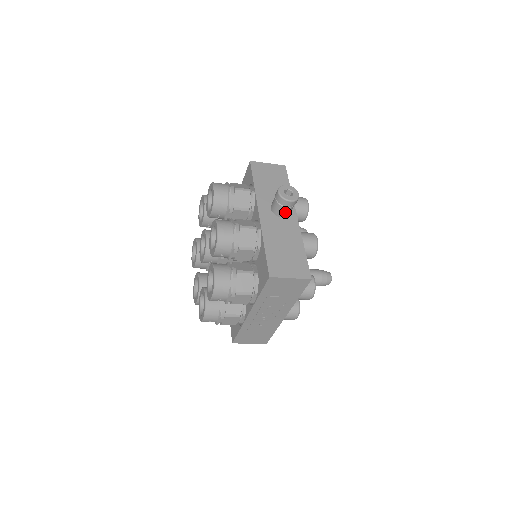
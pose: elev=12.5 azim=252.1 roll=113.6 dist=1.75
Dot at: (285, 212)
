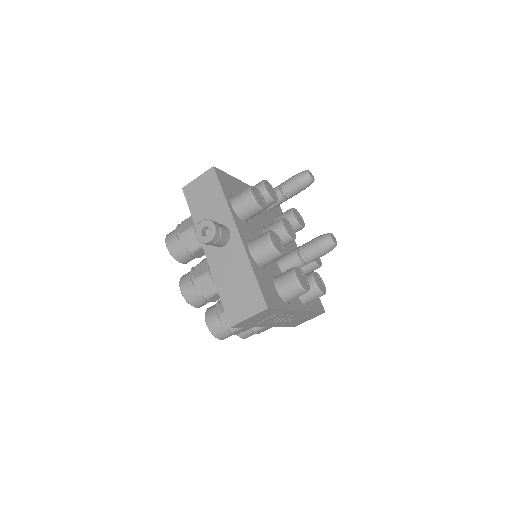
Dot at: (220, 244)
